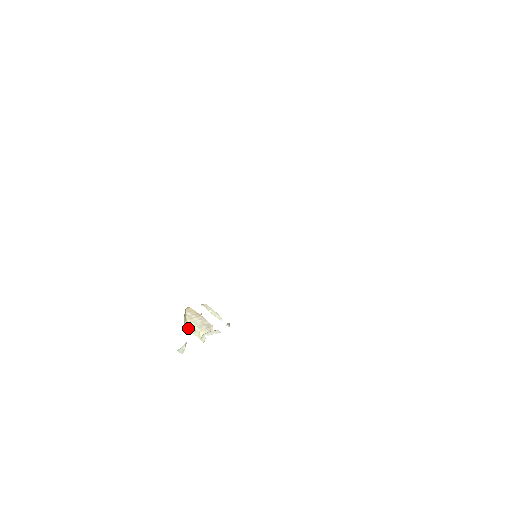
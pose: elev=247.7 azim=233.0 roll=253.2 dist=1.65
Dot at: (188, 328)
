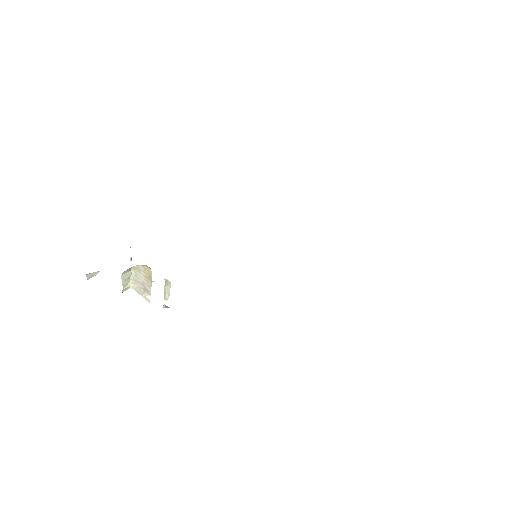
Dot at: (124, 274)
